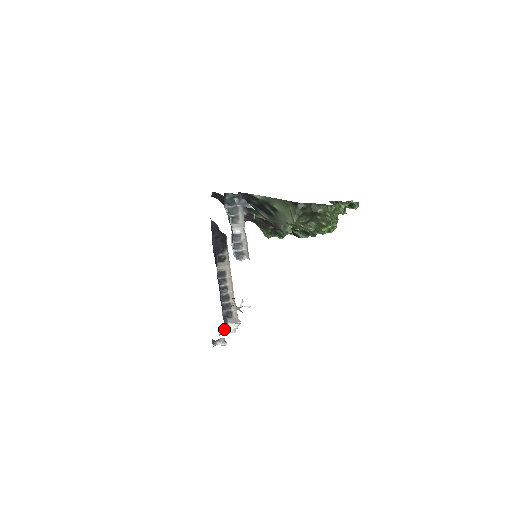
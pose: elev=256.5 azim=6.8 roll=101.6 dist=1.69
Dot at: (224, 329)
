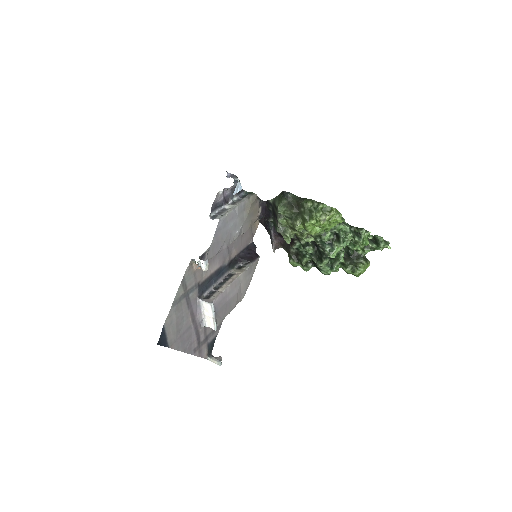
Dot at: (205, 317)
